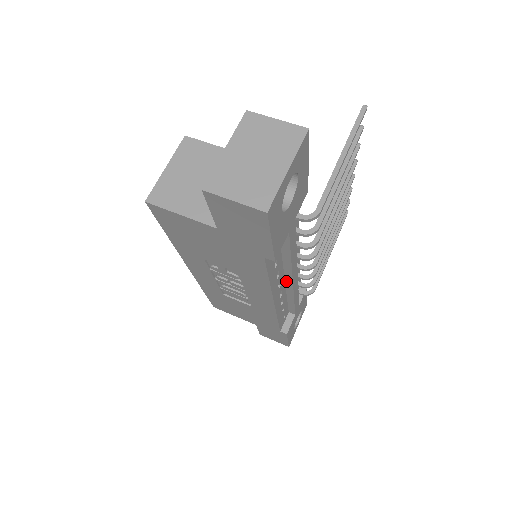
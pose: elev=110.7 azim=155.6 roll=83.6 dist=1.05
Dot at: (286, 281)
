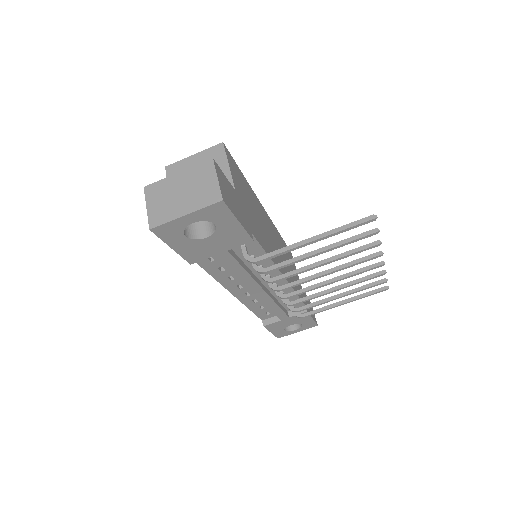
Dot at: occluded
